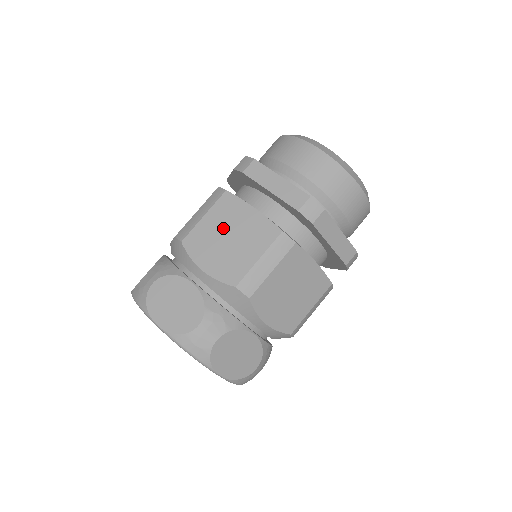
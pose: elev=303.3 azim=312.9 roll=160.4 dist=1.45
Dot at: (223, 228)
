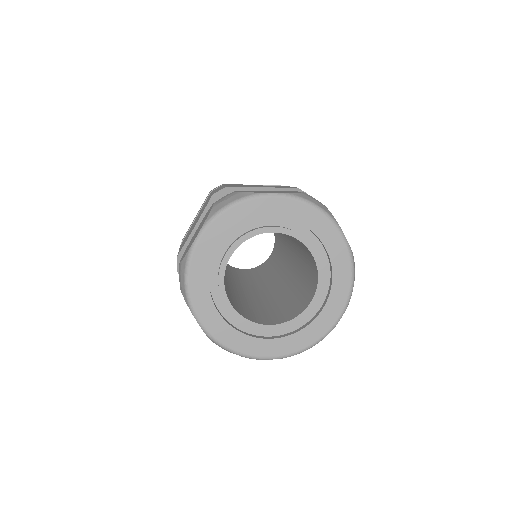
Dot at: occluded
